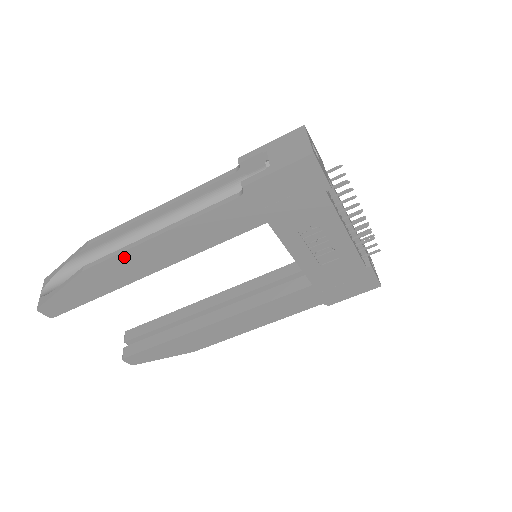
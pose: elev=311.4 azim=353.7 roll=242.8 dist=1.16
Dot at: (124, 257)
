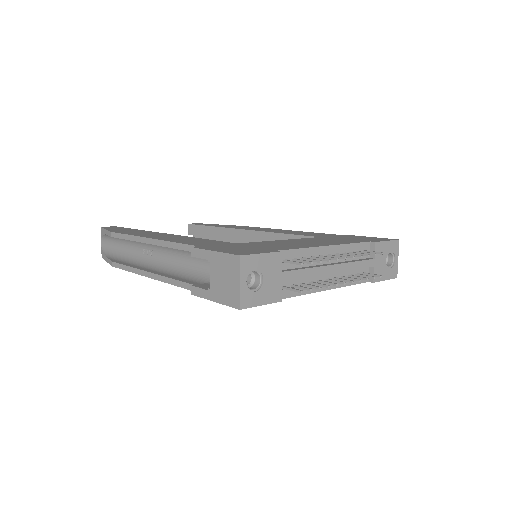
Dot at: occluded
